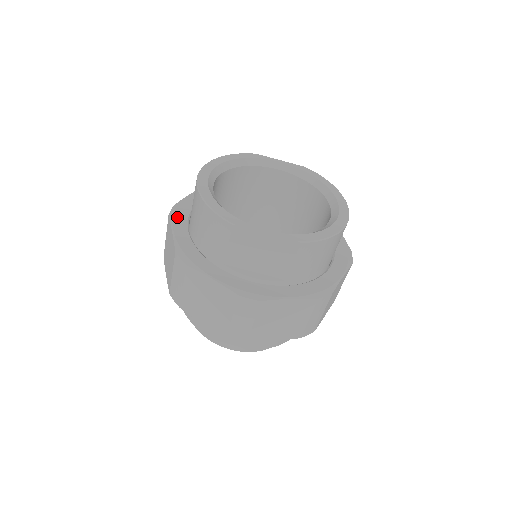
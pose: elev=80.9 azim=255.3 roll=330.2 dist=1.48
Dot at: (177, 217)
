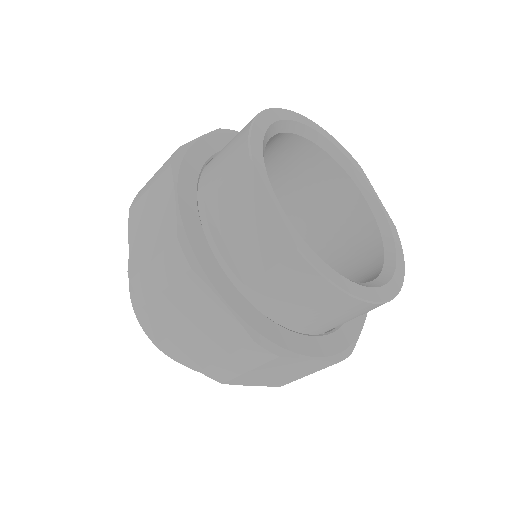
Dot at: (224, 136)
